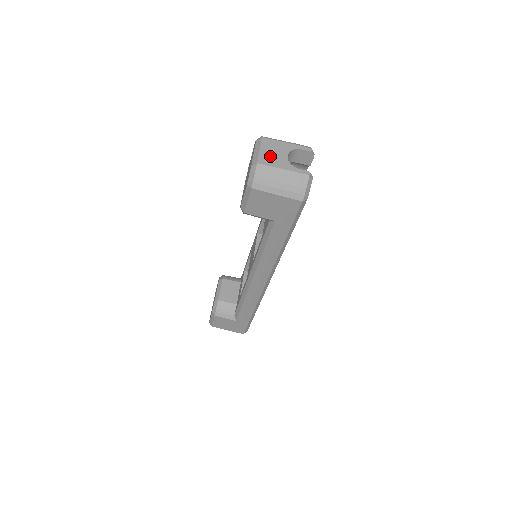
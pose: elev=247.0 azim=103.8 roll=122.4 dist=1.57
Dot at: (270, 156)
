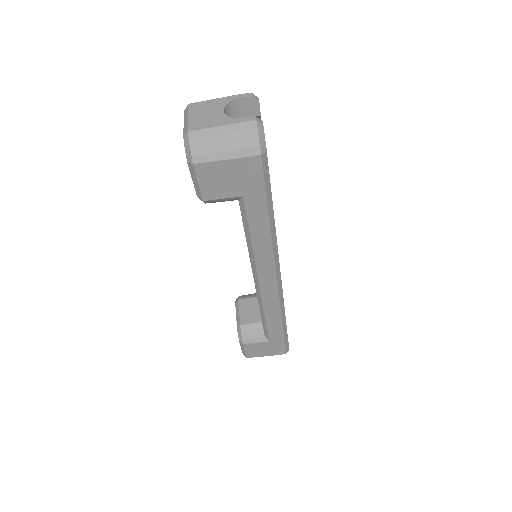
Dot at: (202, 119)
